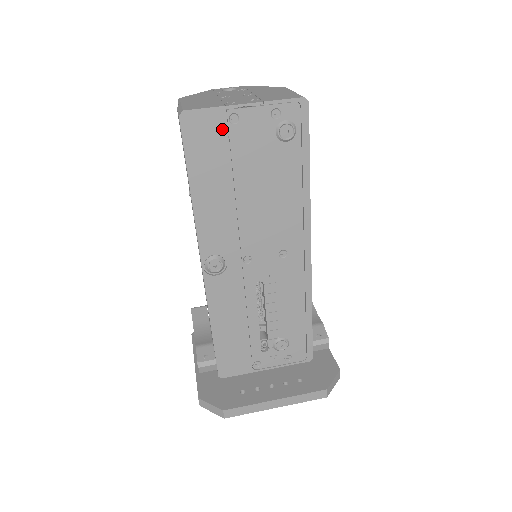
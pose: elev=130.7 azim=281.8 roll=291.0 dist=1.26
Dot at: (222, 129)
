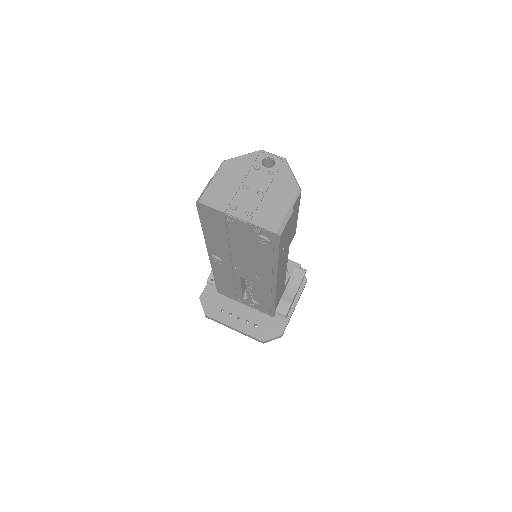
Dot at: (222, 219)
